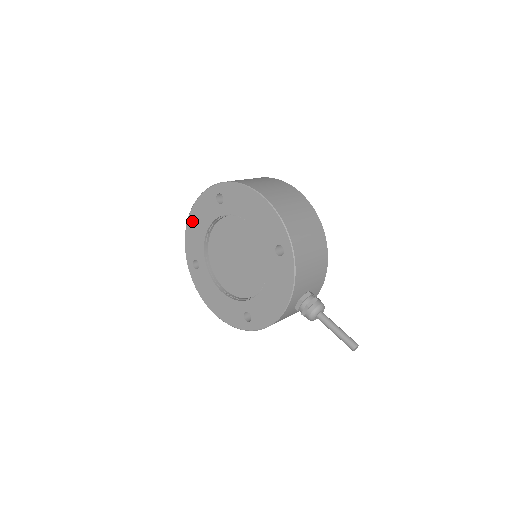
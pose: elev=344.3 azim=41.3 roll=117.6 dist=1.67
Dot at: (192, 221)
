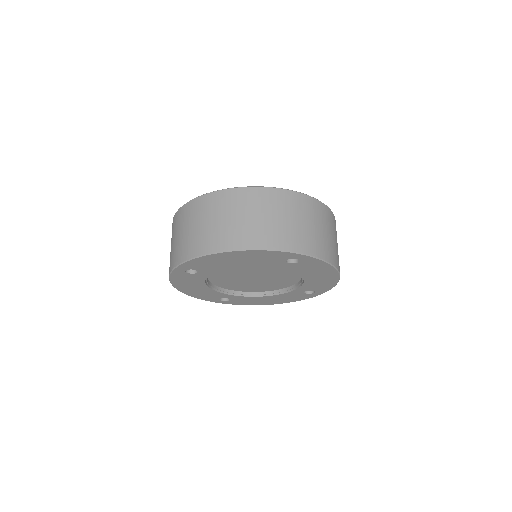
Dot at: (229, 256)
